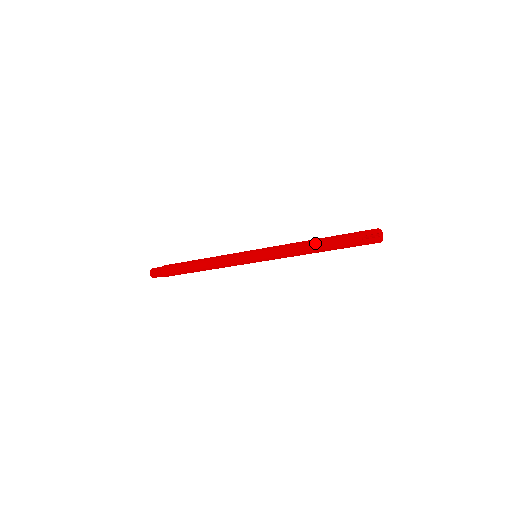
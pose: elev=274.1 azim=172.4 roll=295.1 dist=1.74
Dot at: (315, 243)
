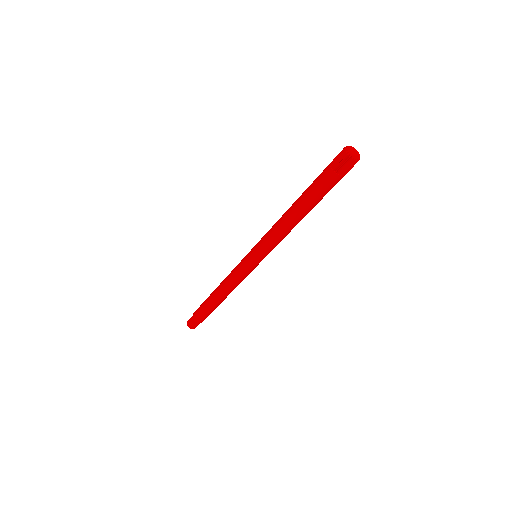
Dot at: (293, 205)
